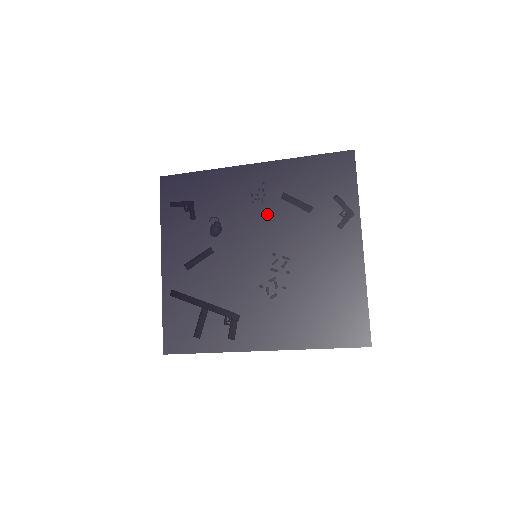
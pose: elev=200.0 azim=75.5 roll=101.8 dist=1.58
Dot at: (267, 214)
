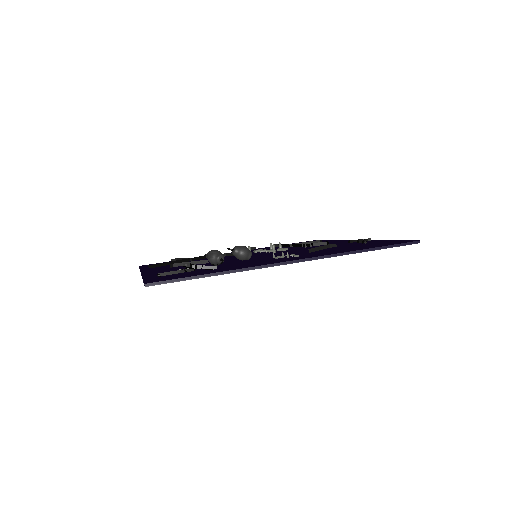
Dot at: occluded
